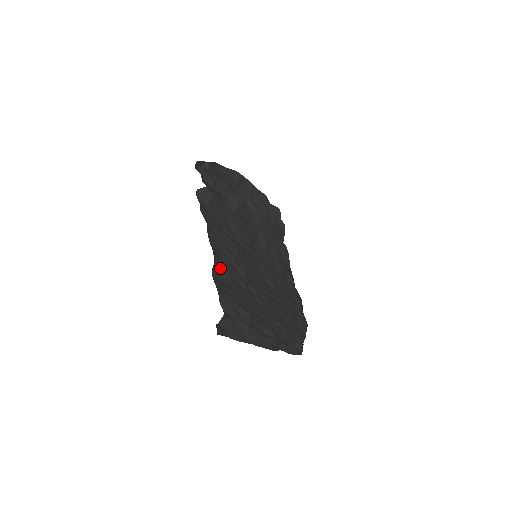
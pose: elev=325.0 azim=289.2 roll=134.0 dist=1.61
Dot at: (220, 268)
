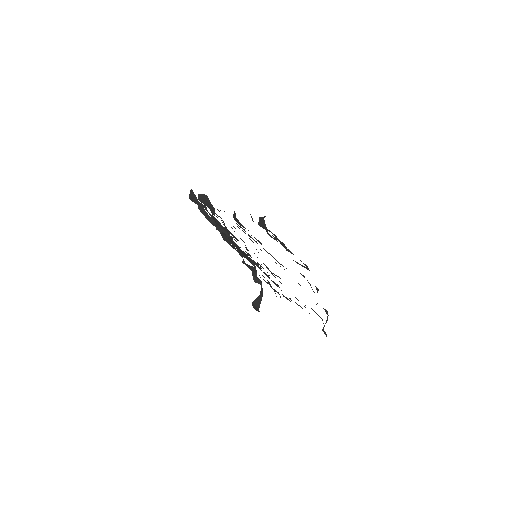
Dot at: (238, 222)
